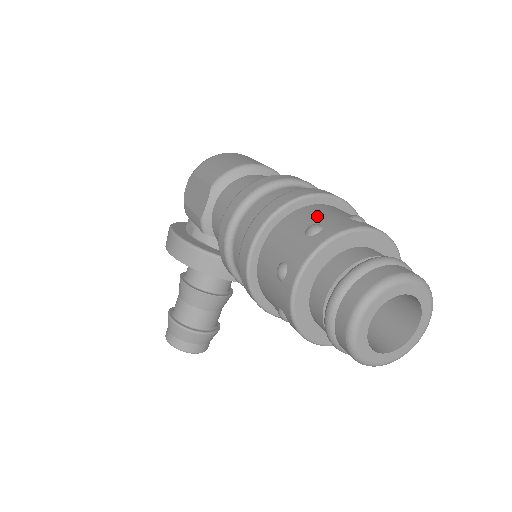
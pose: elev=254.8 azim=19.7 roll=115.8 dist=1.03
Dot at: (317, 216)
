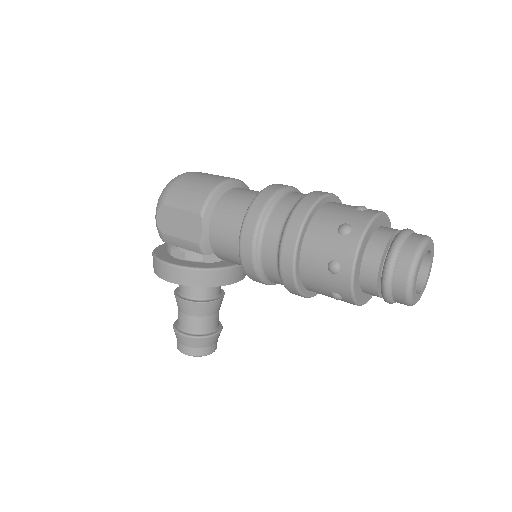
Dot at: (336, 217)
